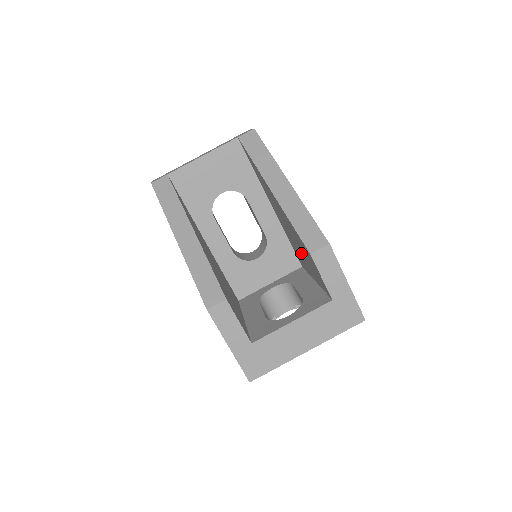
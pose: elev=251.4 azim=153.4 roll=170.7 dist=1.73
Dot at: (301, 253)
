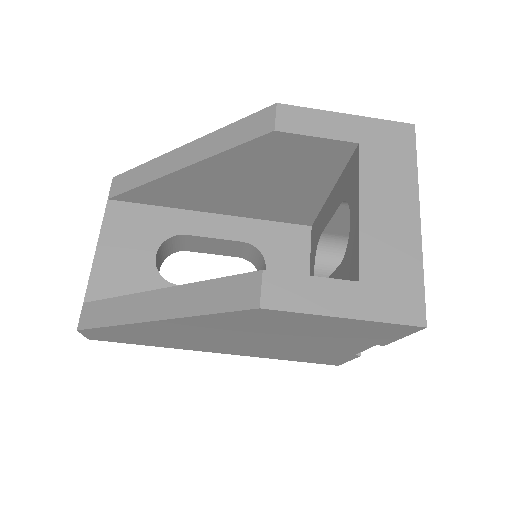
Dot at: (282, 187)
